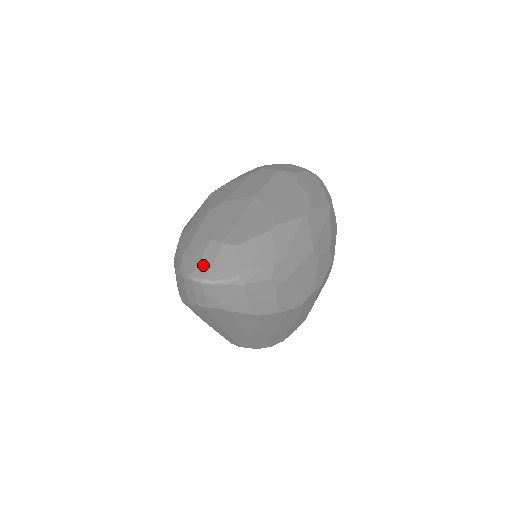
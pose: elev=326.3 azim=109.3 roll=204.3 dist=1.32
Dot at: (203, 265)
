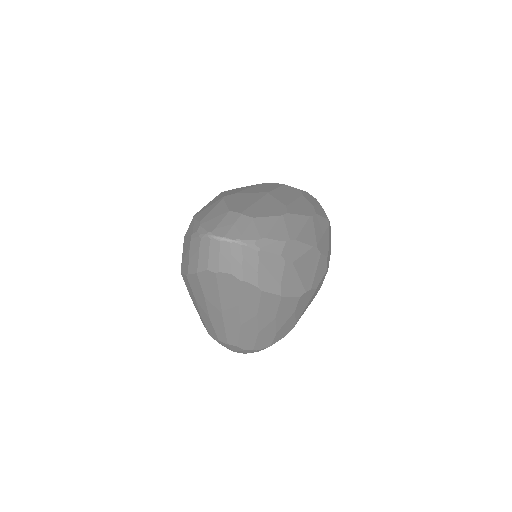
Dot at: (222, 227)
